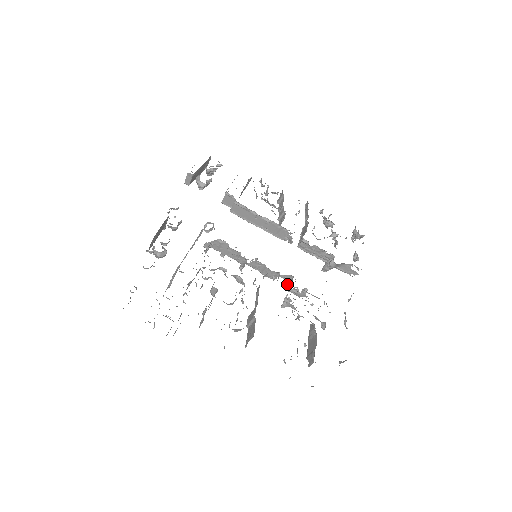
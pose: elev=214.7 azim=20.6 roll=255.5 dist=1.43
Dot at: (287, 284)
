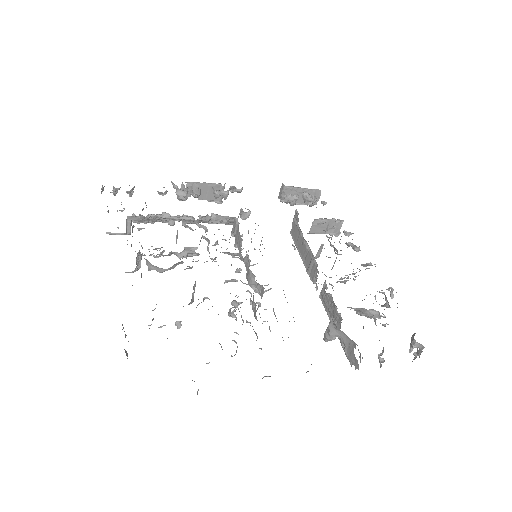
Dot at: occluded
